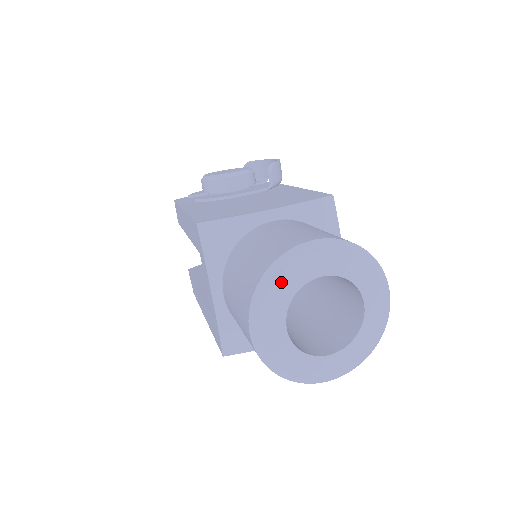
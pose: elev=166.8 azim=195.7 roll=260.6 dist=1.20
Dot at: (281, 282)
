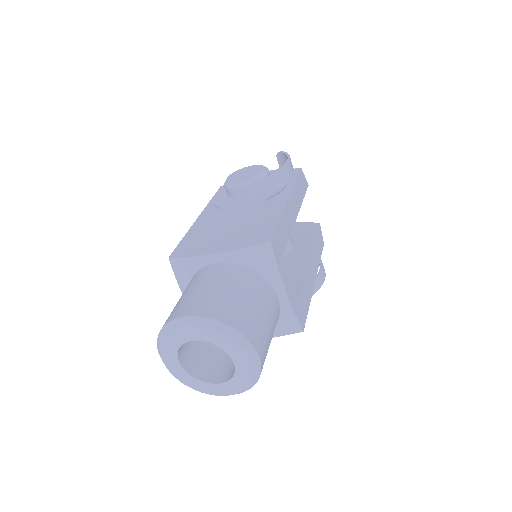
Dot at: (168, 340)
